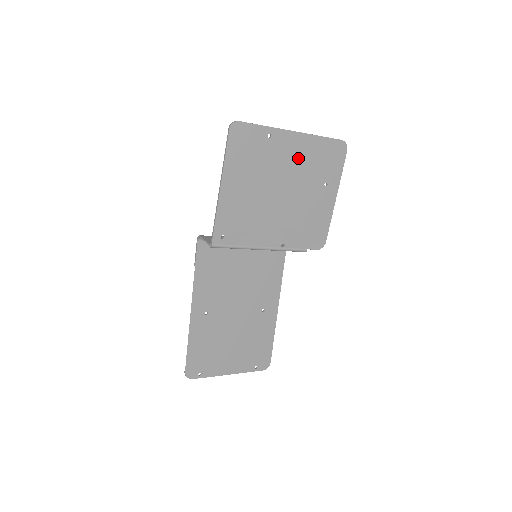
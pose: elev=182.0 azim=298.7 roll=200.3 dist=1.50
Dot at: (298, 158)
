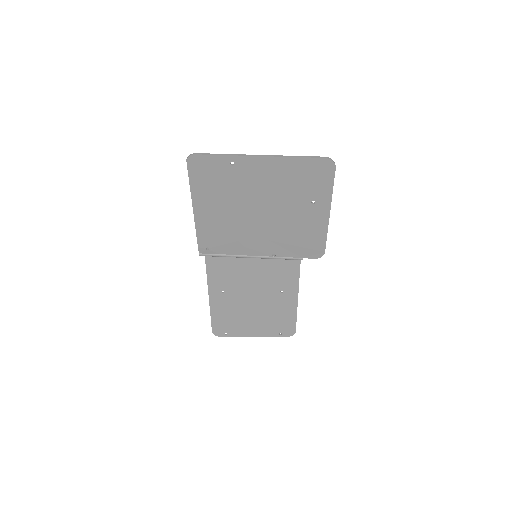
Dot at: (272, 180)
